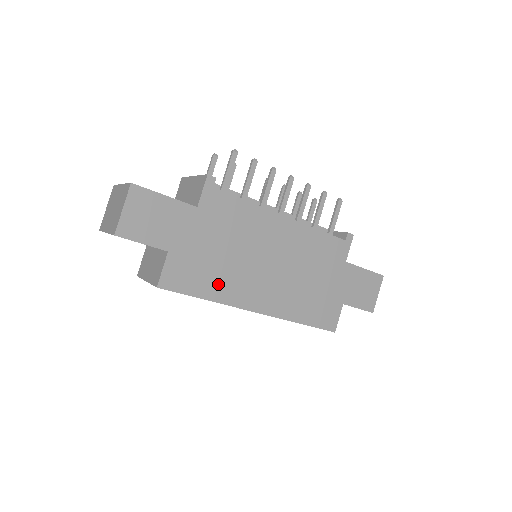
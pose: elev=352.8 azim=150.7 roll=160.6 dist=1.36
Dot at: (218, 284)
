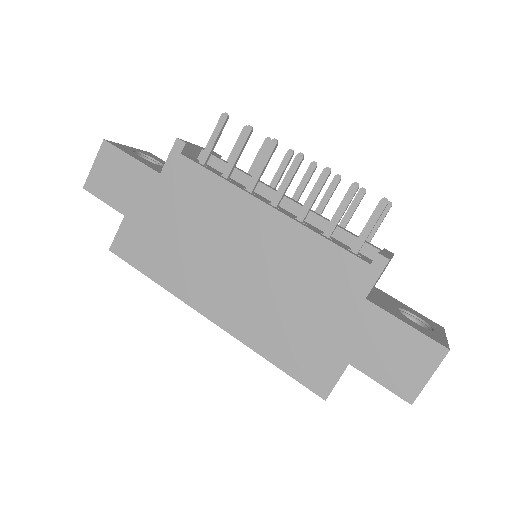
Dot at: (169, 267)
